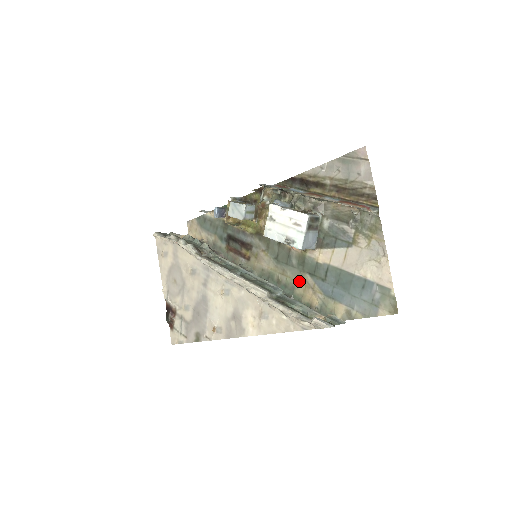
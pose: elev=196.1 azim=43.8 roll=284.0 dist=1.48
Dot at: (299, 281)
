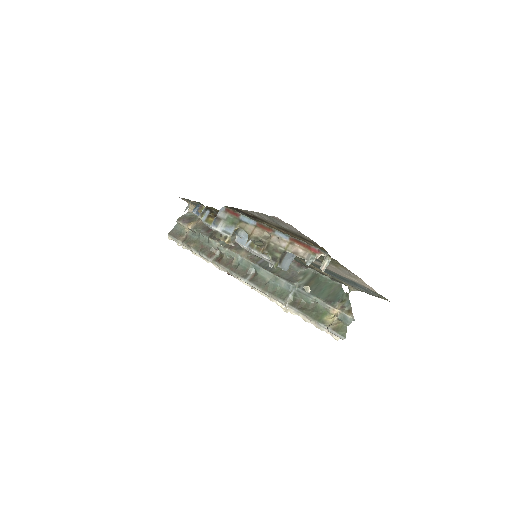
Dot at: (303, 261)
